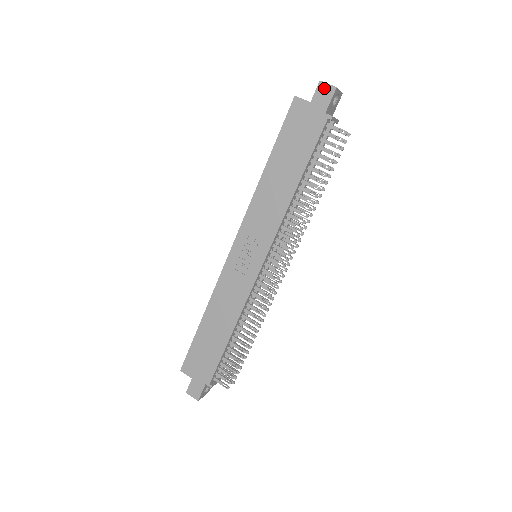
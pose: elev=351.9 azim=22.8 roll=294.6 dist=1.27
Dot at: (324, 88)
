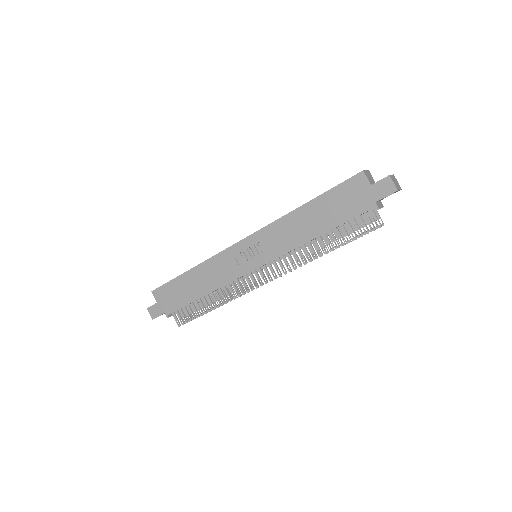
Dot at: (388, 183)
